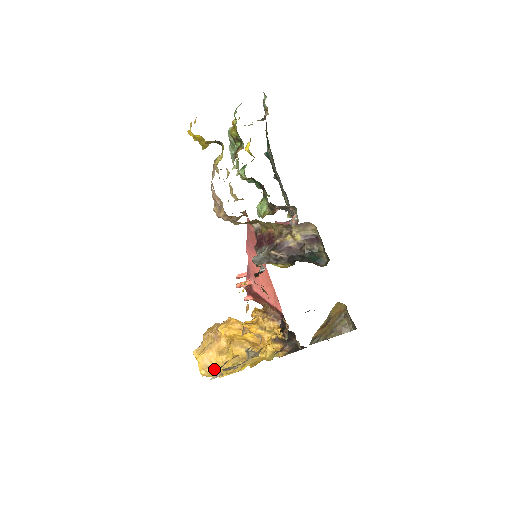
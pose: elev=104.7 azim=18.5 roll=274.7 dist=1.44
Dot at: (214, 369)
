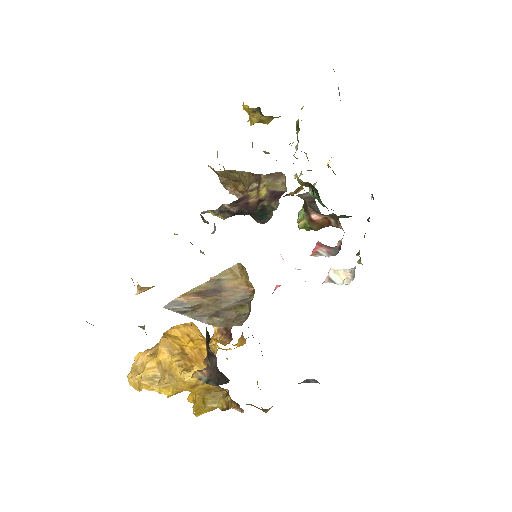
Dot at: (137, 374)
